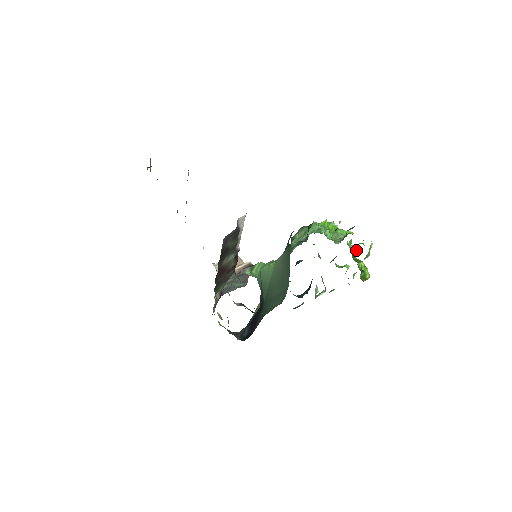
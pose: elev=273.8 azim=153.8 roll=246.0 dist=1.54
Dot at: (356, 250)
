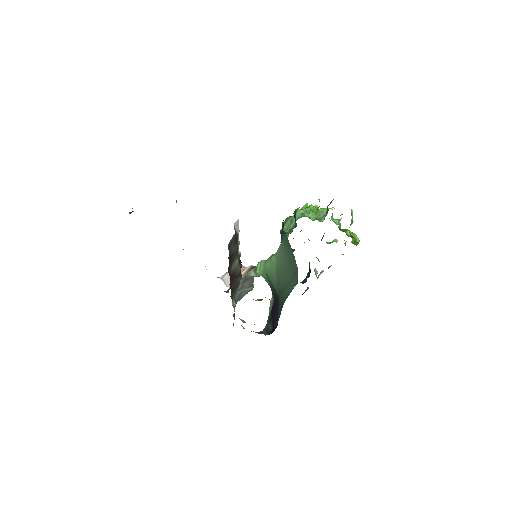
Dot at: (339, 222)
